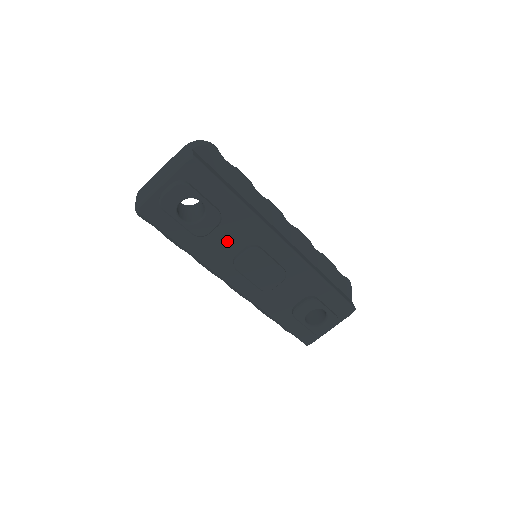
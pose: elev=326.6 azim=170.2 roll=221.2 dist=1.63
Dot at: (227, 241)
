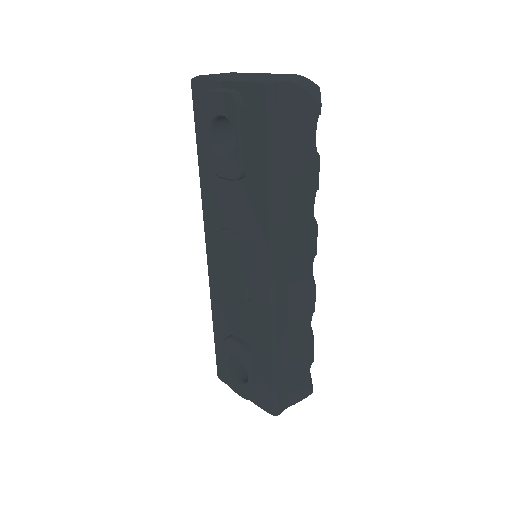
Dot at: (232, 206)
